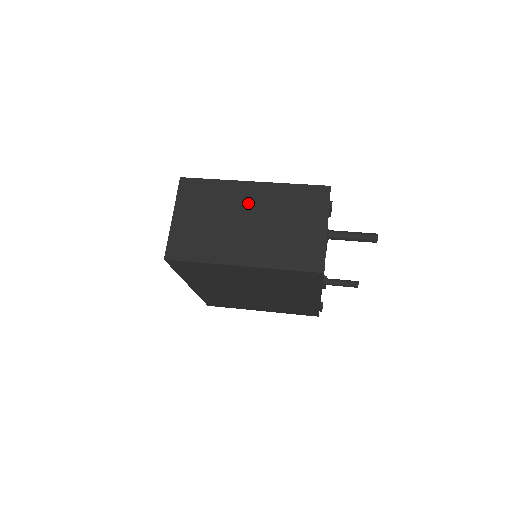
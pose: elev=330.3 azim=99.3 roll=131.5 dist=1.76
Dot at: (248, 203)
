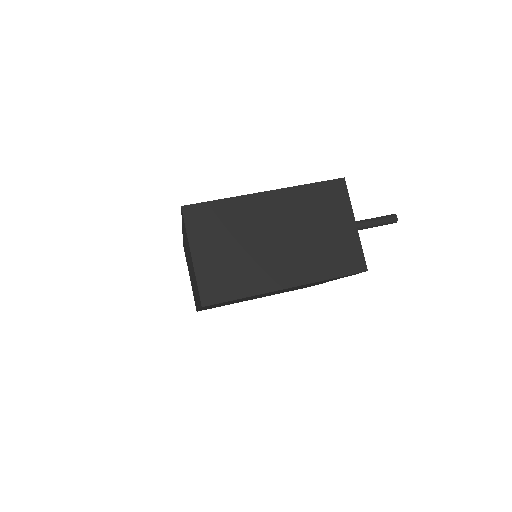
Dot at: (269, 218)
